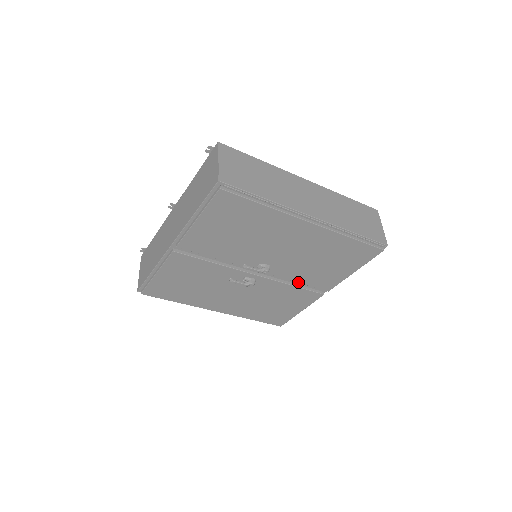
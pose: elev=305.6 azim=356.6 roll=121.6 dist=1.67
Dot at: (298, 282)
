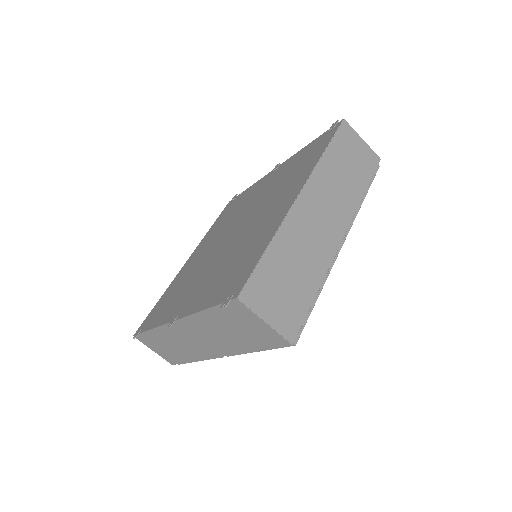
Dot at: occluded
